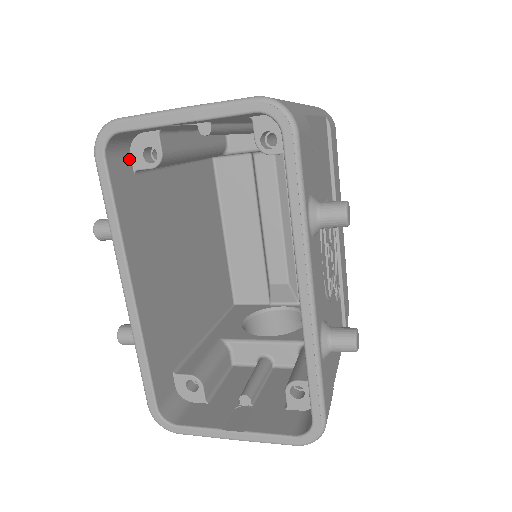
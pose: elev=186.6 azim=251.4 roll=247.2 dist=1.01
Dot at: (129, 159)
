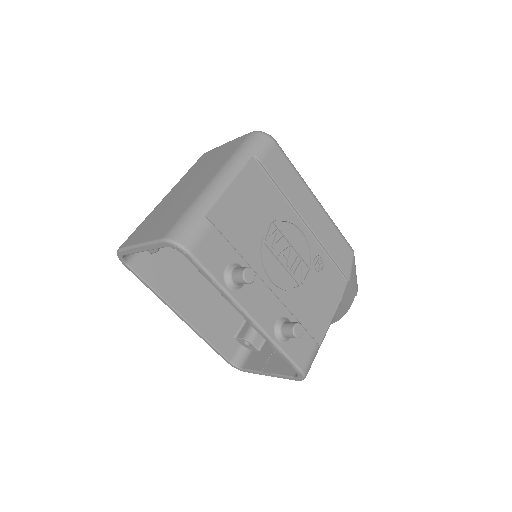
Dot at: occluded
